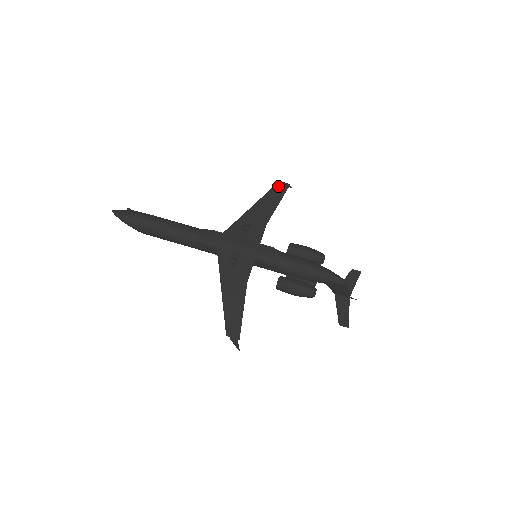
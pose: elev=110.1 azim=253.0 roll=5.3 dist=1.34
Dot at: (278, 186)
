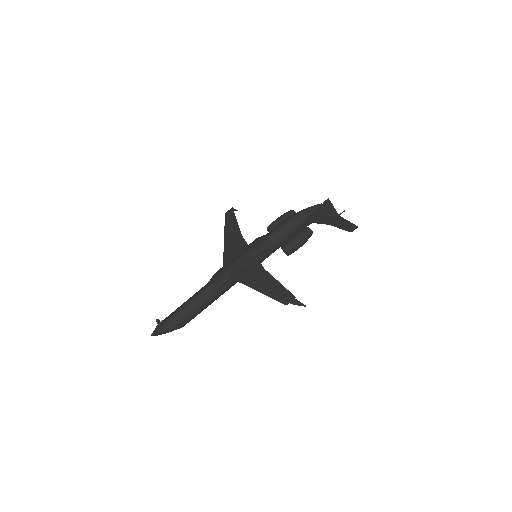
Dot at: (227, 215)
